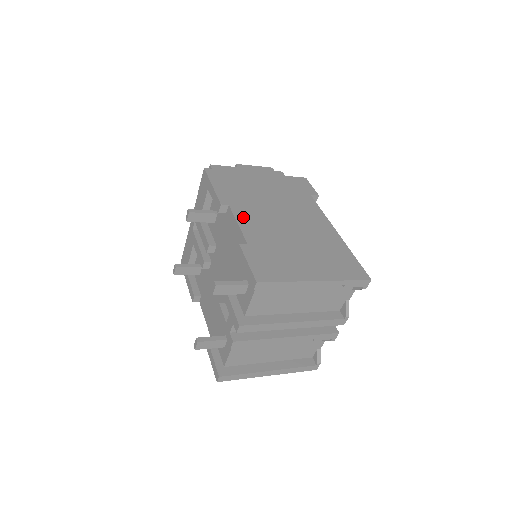
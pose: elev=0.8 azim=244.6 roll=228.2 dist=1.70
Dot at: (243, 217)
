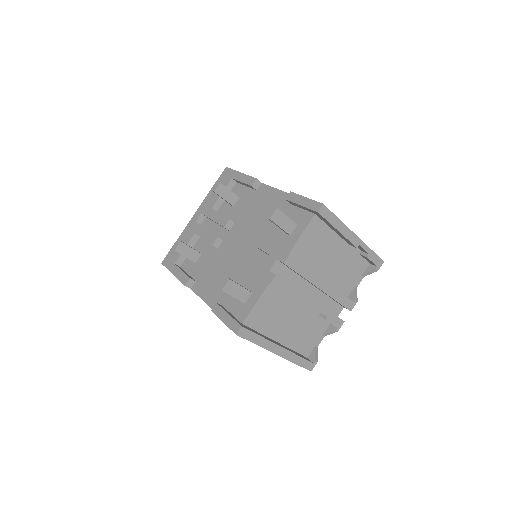
Dot at: occluded
